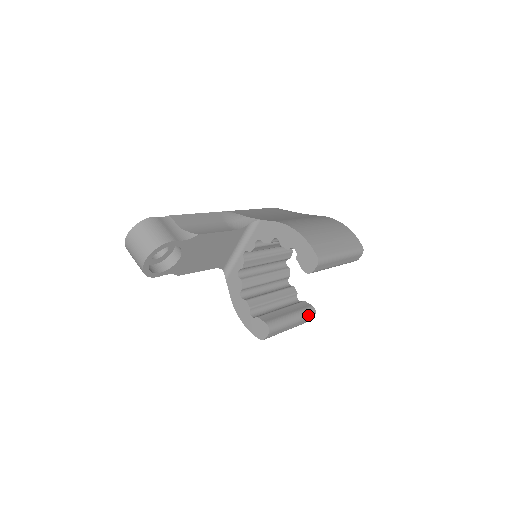
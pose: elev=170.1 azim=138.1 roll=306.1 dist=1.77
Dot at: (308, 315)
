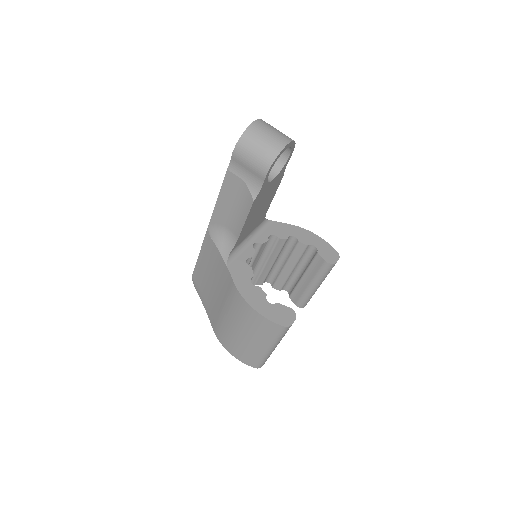
Dot at: occluded
